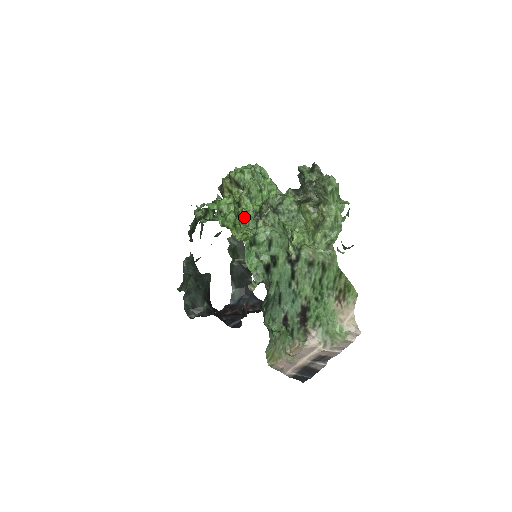
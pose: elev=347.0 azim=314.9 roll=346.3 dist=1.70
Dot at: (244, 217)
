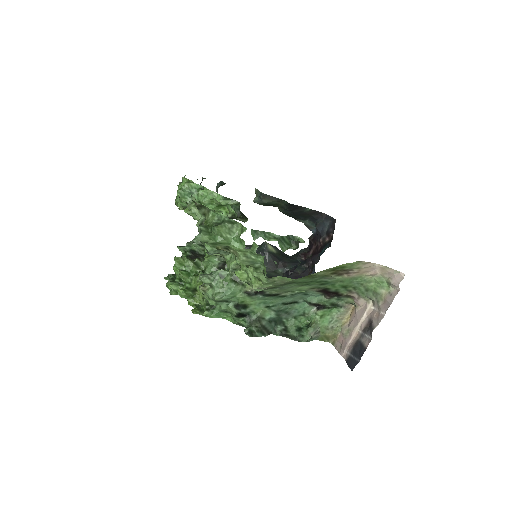
Dot at: (204, 260)
